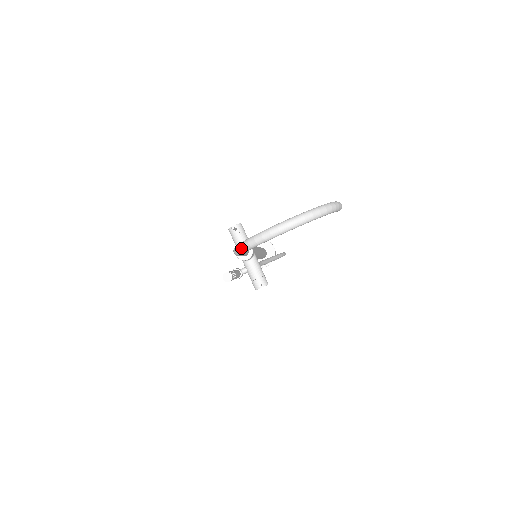
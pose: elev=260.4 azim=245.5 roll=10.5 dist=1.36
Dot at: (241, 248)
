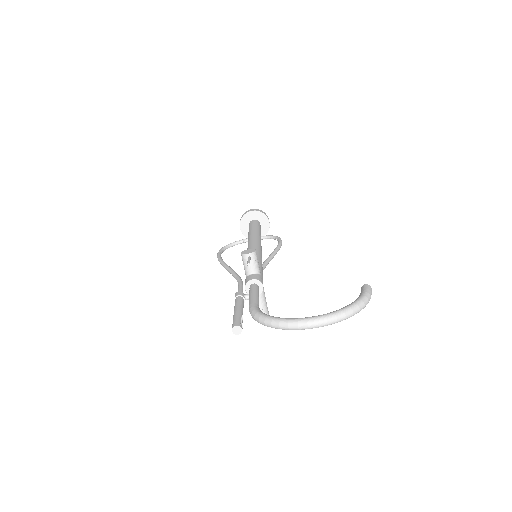
Dot at: (261, 322)
